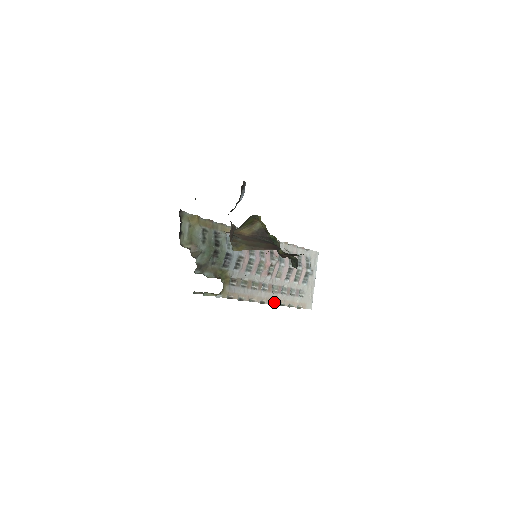
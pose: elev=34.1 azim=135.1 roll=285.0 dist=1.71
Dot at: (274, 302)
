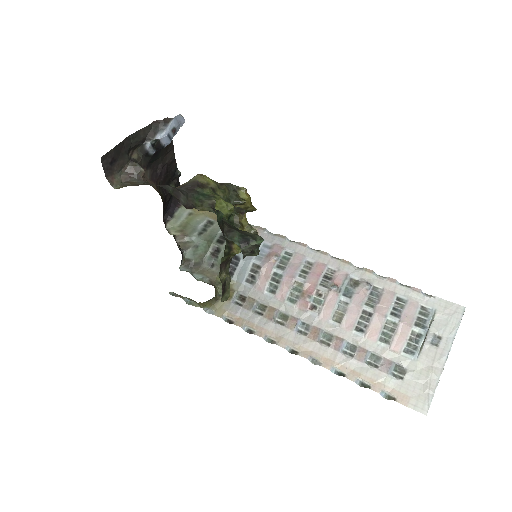
Dot at: (320, 361)
